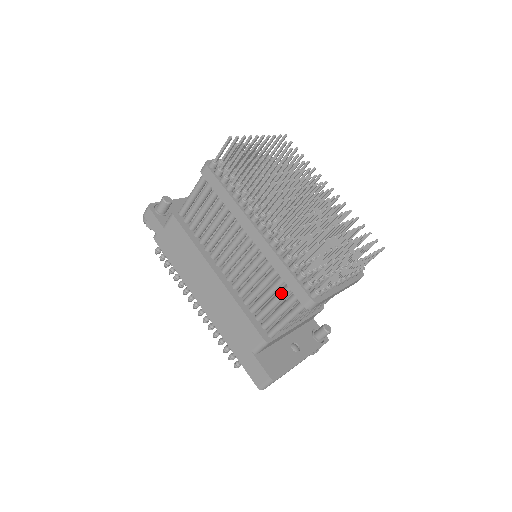
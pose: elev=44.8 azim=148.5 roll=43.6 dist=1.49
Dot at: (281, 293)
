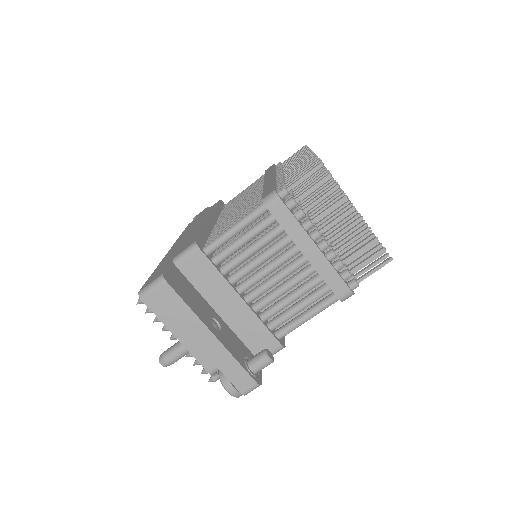
Dot at: (251, 206)
